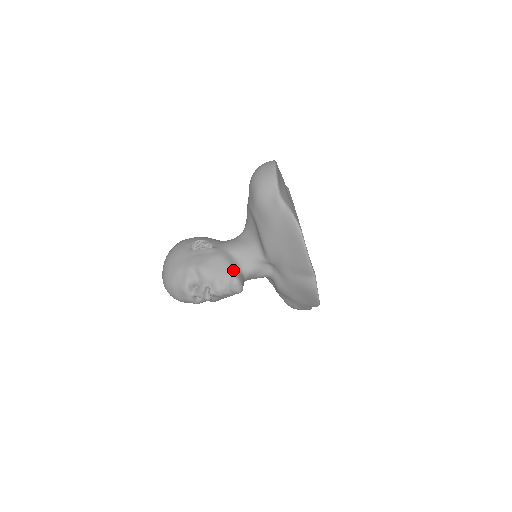
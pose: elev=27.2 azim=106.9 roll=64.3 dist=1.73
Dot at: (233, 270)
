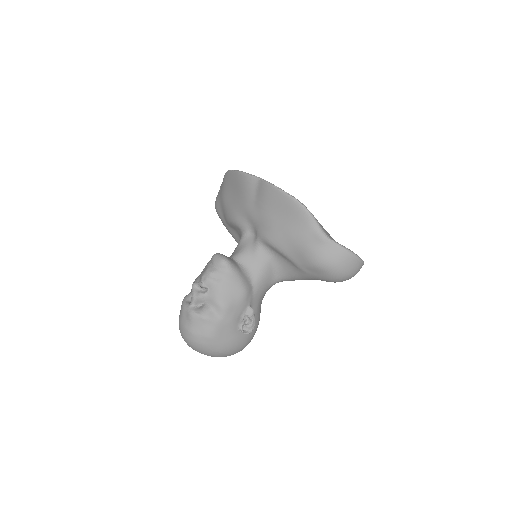
Dot at: occluded
